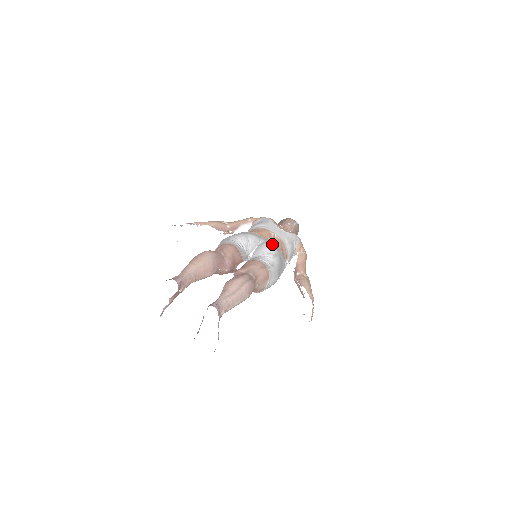
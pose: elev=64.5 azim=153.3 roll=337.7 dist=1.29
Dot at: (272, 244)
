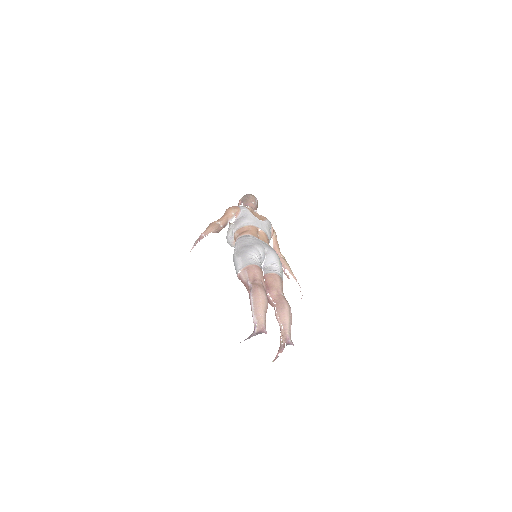
Dot at: (273, 250)
